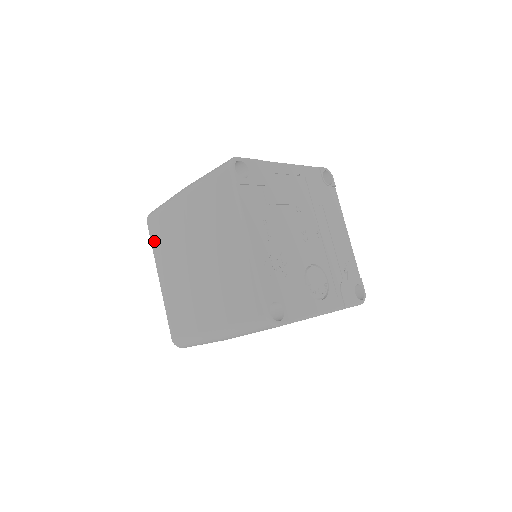
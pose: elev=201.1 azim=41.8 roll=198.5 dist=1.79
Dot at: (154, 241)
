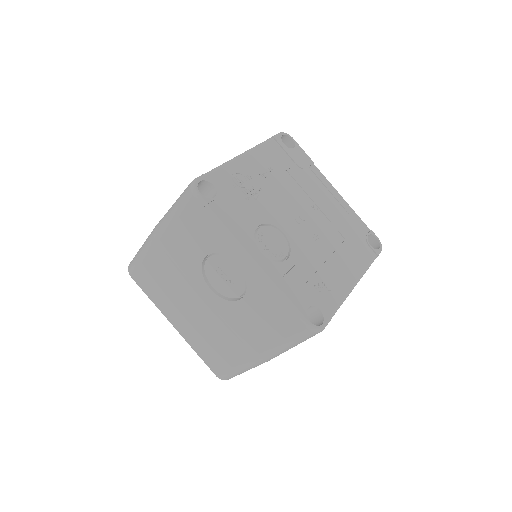
Dot at: occluded
